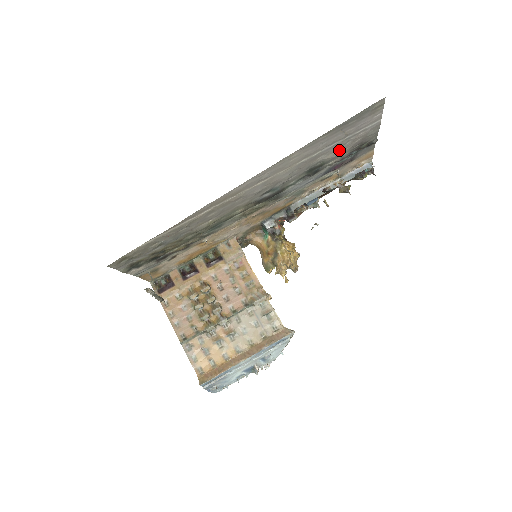
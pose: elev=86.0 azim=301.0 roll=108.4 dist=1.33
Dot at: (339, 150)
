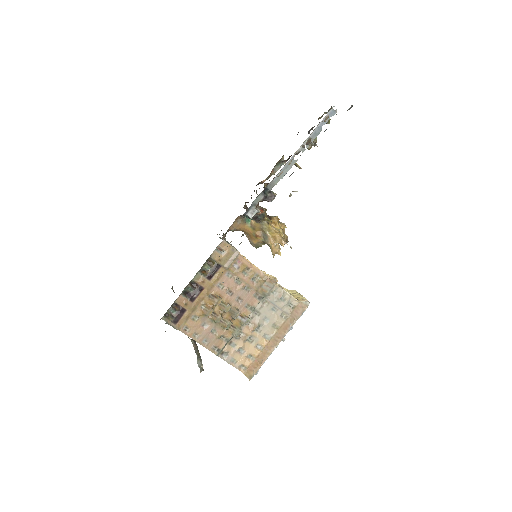
Dot at: occluded
